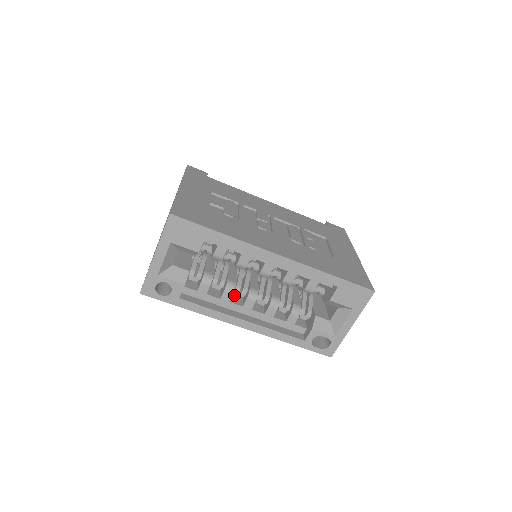
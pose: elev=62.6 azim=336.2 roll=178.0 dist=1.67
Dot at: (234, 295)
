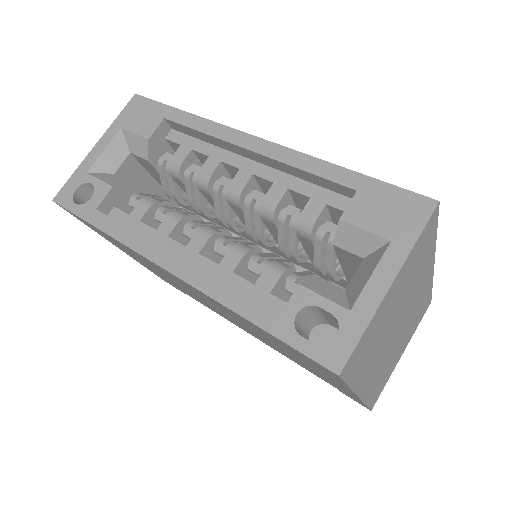
Dot at: occluded
